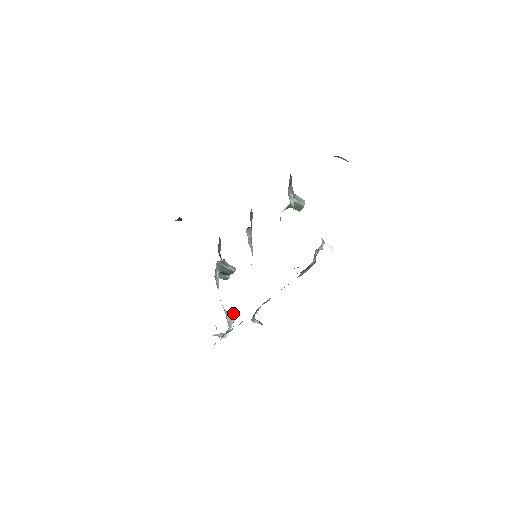
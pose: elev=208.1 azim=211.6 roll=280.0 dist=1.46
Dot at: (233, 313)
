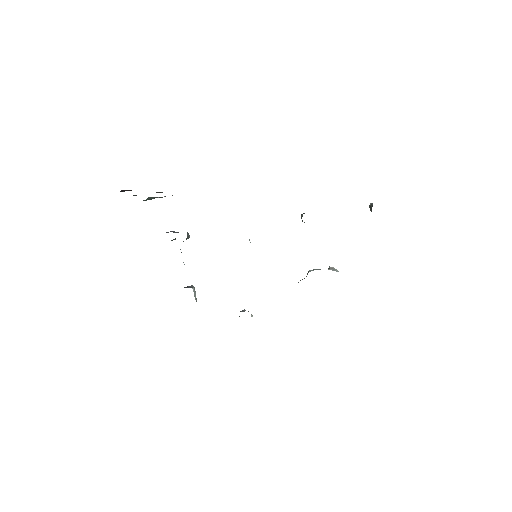
Dot at: occluded
